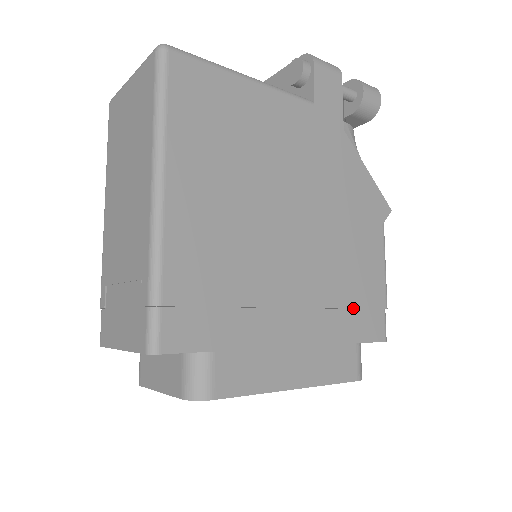
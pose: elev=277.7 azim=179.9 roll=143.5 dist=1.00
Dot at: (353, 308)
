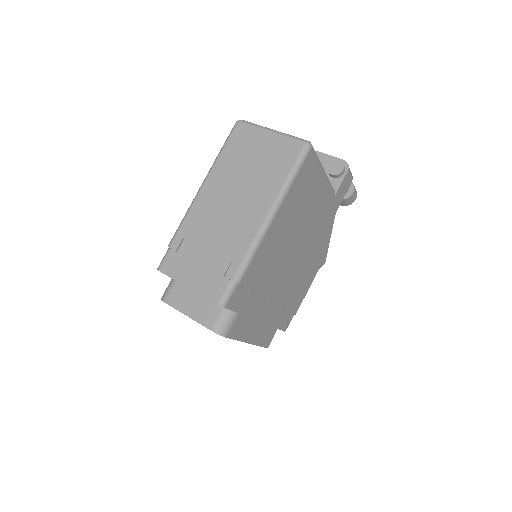
Dot at: (287, 310)
